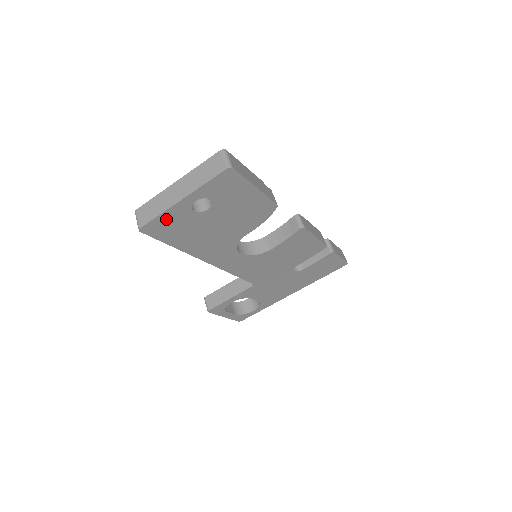
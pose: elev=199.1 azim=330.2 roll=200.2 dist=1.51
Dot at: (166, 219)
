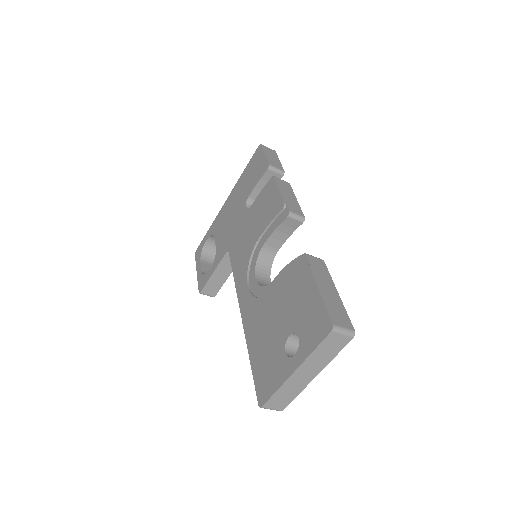
Dot at: occluded
